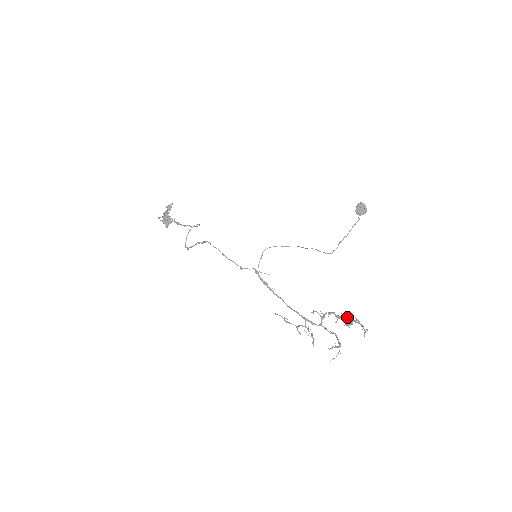
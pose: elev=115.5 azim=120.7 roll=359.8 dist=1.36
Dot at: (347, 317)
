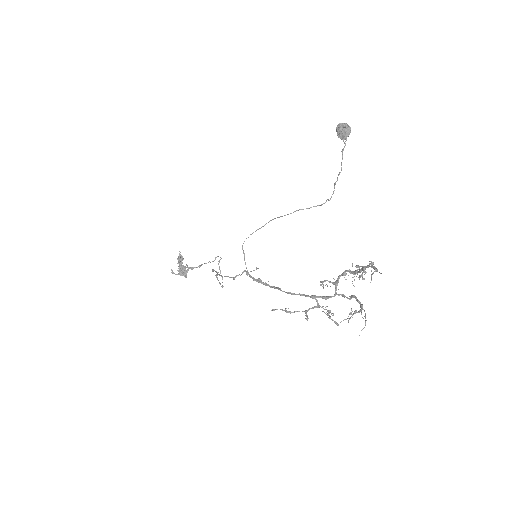
Dot at: occluded
